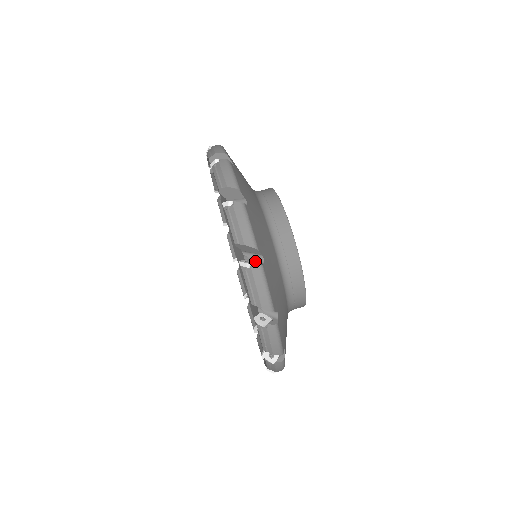
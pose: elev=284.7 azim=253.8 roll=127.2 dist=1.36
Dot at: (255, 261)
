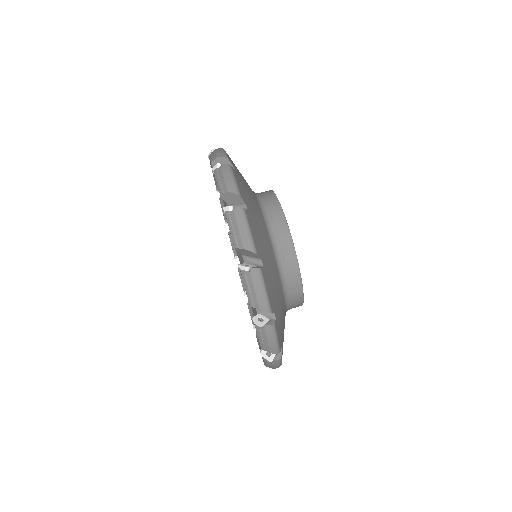
Dot at: (254, 264)
